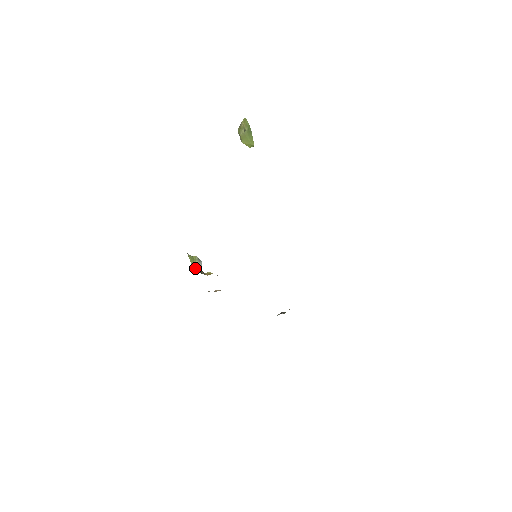
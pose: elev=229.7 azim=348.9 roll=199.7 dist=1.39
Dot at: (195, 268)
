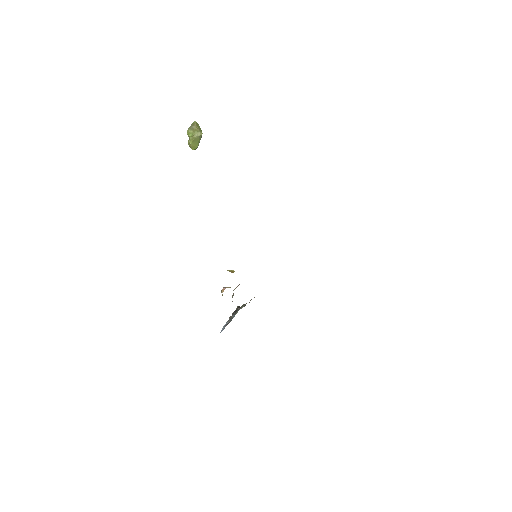
Dot at: occluded
